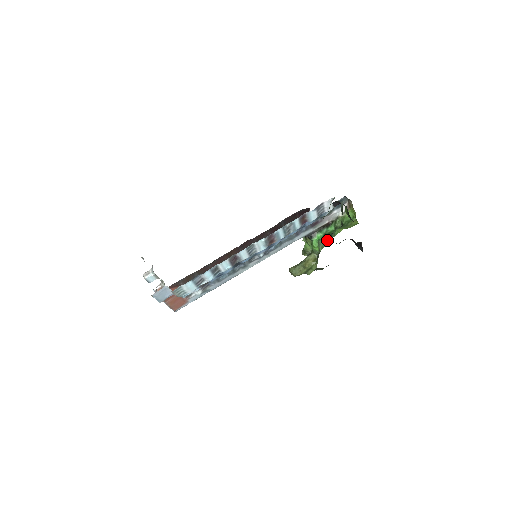
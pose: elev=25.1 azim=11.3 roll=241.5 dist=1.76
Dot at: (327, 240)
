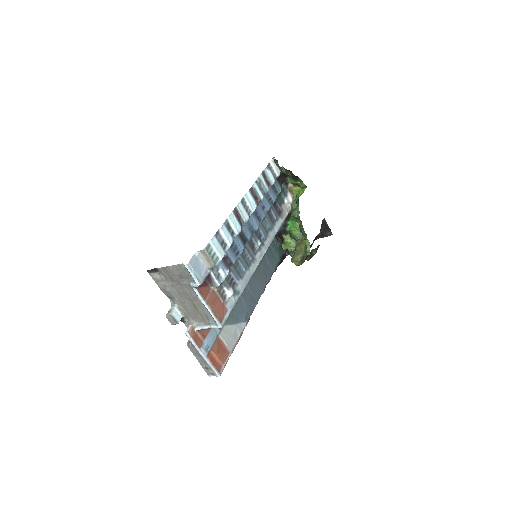
Dot at: occluded
